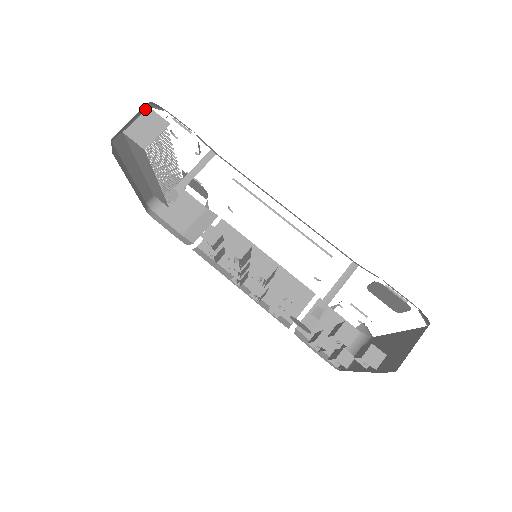
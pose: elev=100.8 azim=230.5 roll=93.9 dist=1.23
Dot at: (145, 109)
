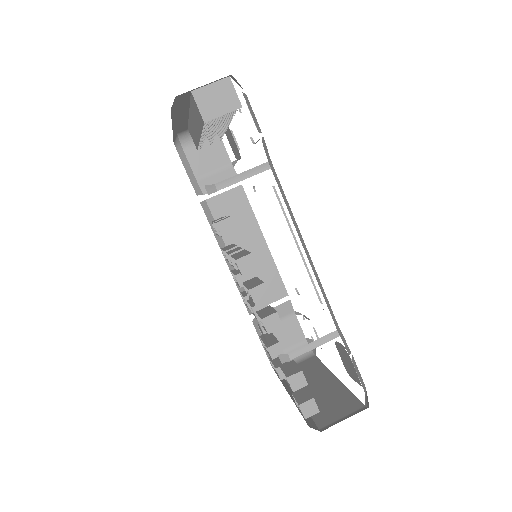
Dot at: (225, 77)
